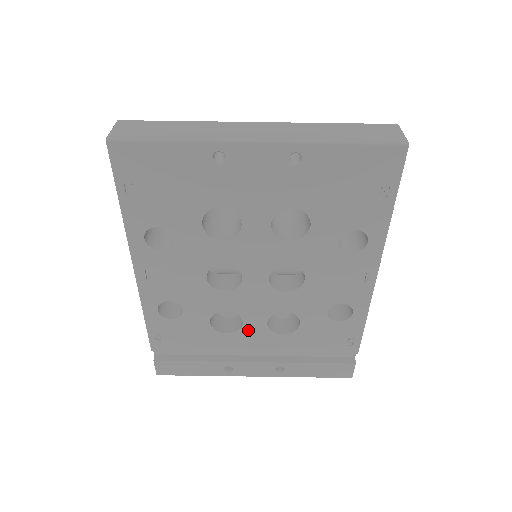
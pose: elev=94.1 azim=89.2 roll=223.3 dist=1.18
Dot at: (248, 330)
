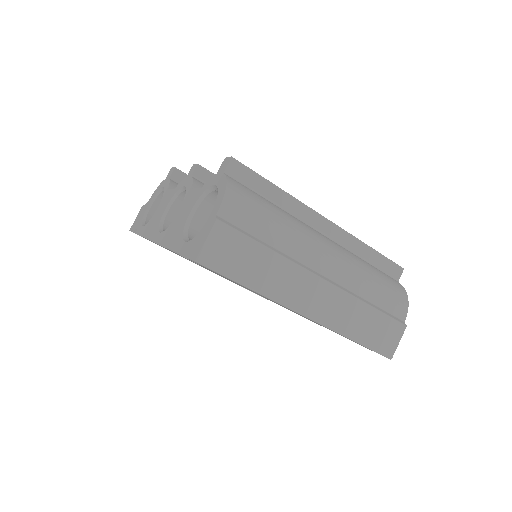
Dot at: occluded
